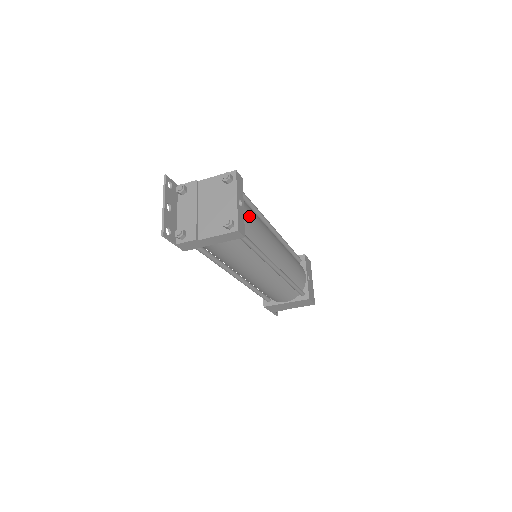
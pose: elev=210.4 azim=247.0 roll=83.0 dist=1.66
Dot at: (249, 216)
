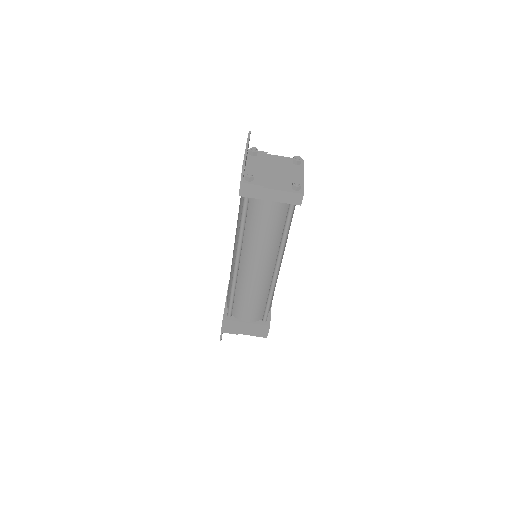
Dot at: occluded
